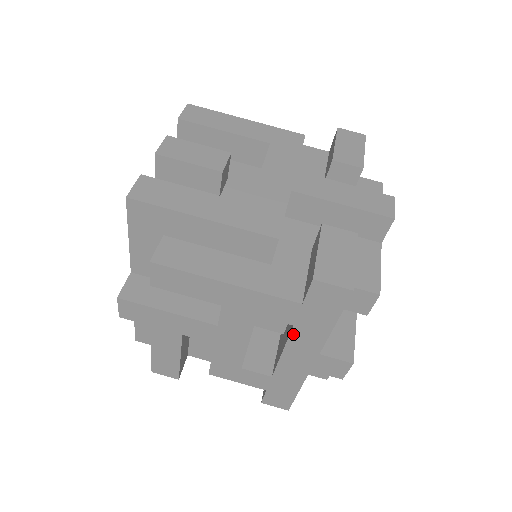
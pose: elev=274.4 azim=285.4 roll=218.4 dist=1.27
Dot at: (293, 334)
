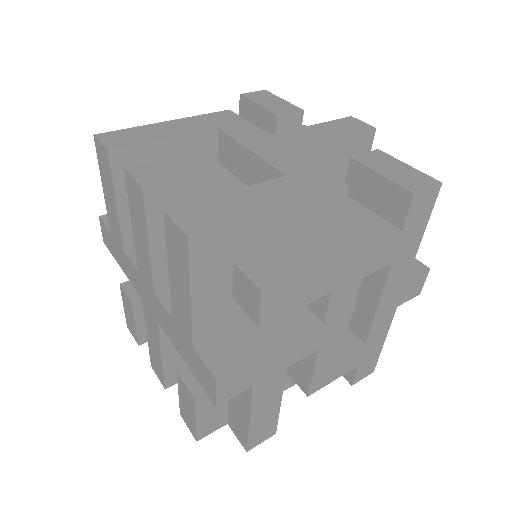
Dot at: (389, 275)
